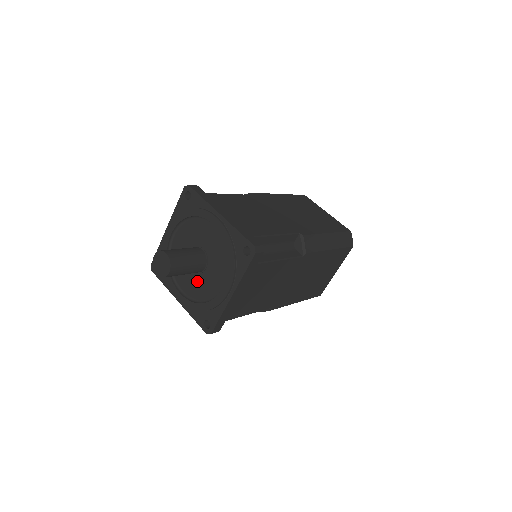
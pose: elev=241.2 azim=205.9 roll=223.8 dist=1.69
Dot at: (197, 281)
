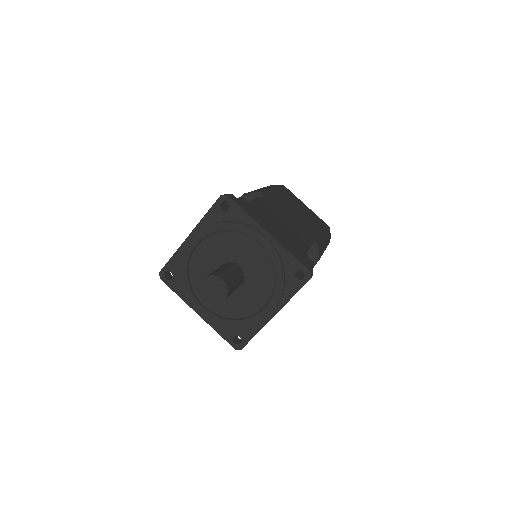
Dot at: (228, 297)
